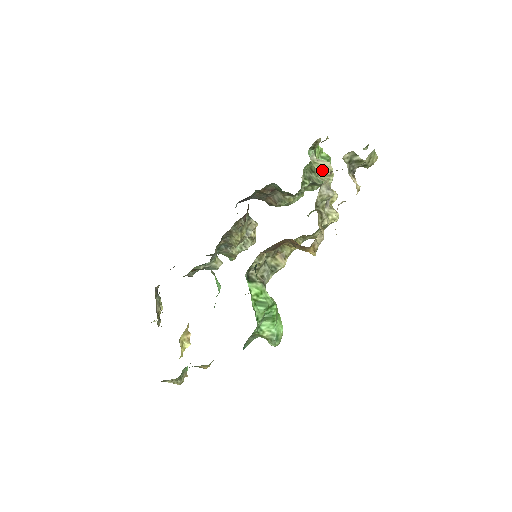
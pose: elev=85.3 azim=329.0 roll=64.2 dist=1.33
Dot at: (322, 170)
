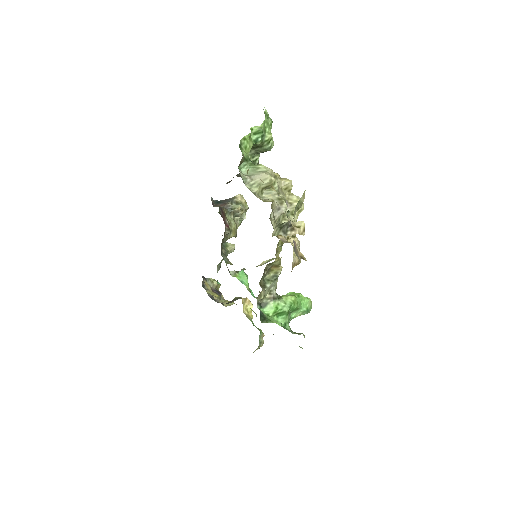
Dot at: (262, 186)
